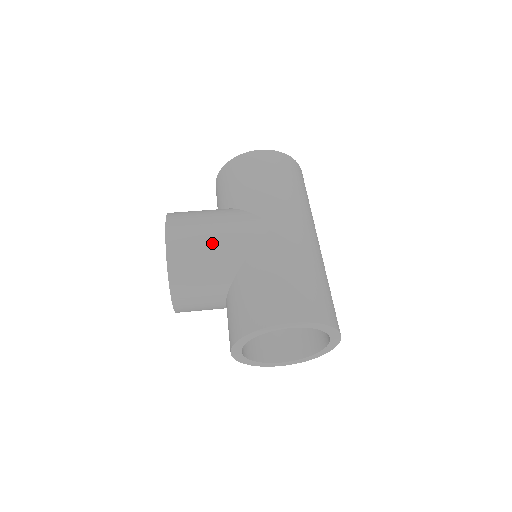
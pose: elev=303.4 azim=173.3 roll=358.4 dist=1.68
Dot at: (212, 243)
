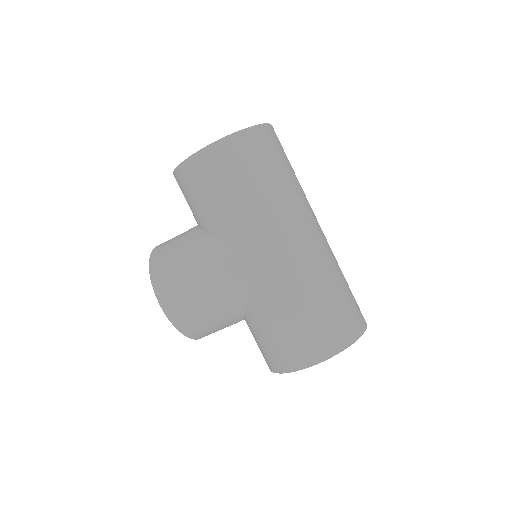
Dot at: (207, 300)
